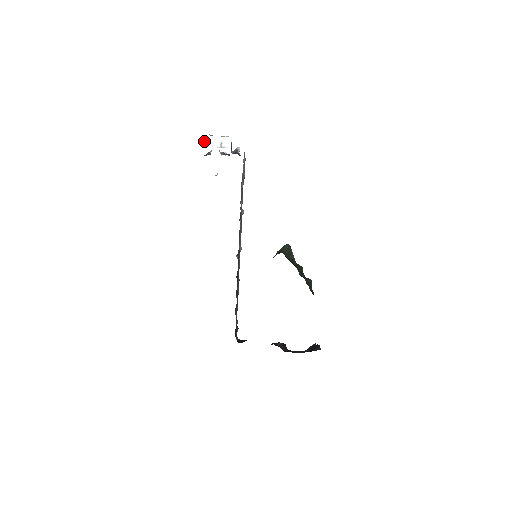
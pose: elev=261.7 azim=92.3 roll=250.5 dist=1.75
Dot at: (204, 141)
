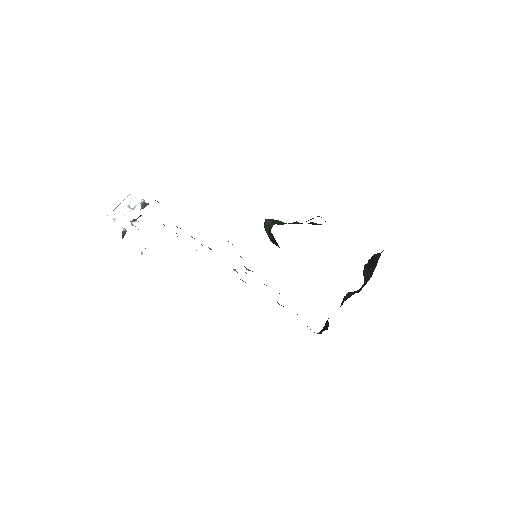
Dot at: (114, 220)
